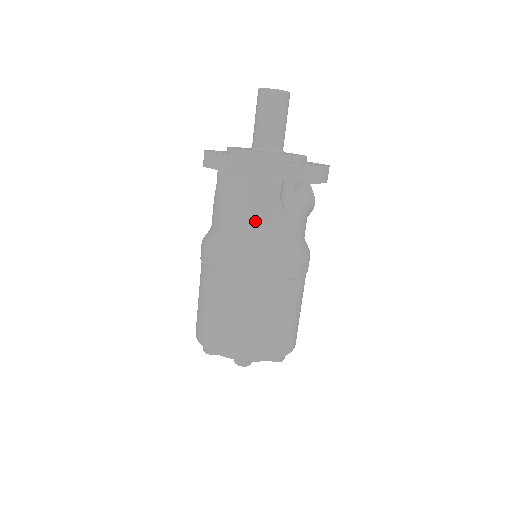
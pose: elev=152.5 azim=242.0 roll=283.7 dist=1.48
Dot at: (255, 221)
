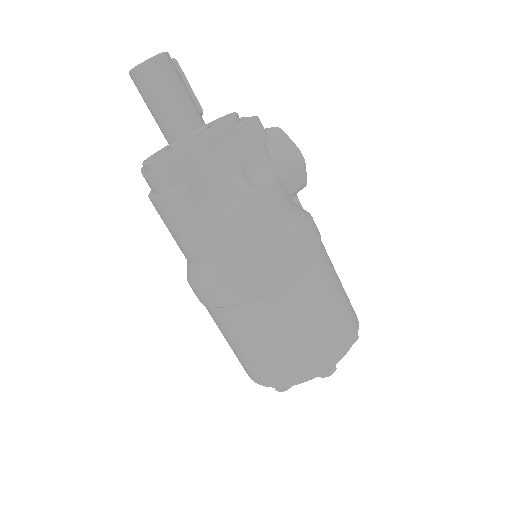
Dot at: (191, 242)
